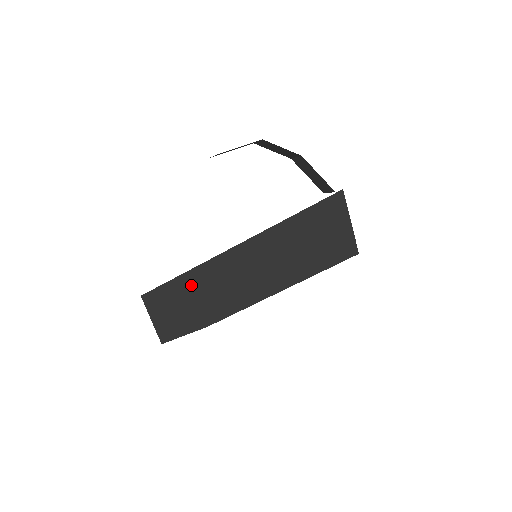
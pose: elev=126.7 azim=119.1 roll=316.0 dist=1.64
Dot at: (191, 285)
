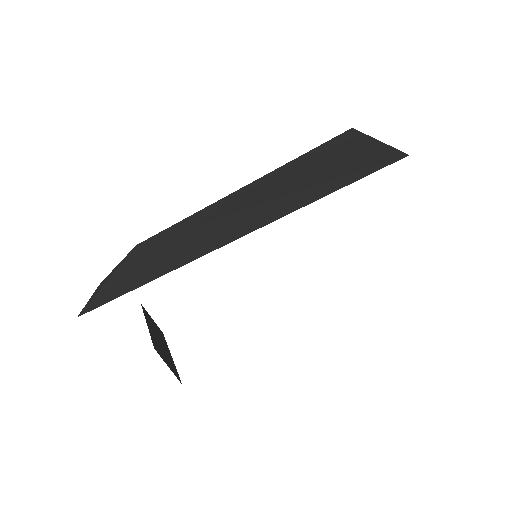
Dot at: occluded
